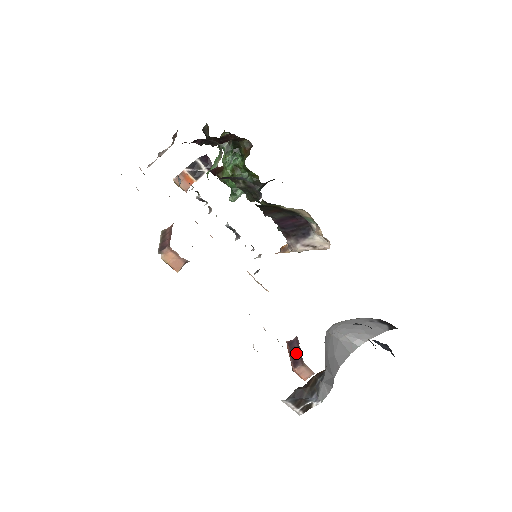
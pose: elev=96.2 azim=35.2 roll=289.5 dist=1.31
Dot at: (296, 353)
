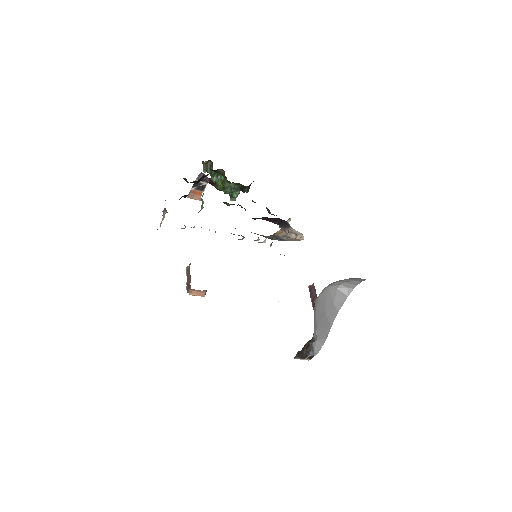
Dot at: (314, 298)
